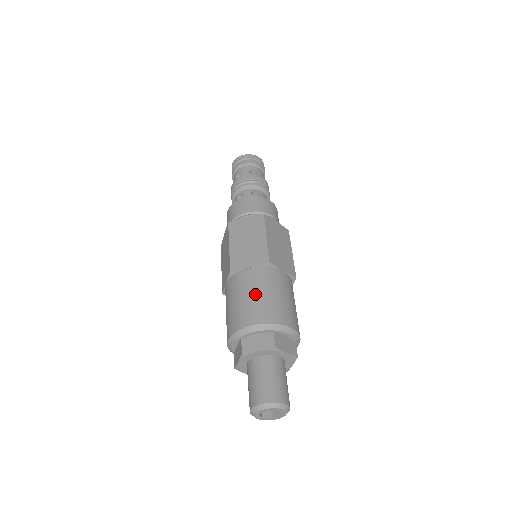
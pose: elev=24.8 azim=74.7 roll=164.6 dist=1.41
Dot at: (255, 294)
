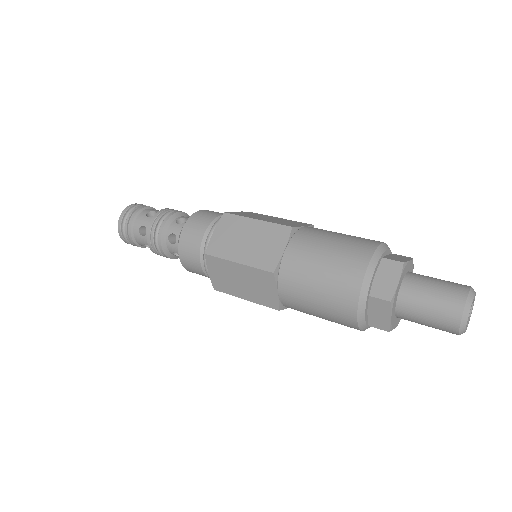
Dot at: (344, 234)
